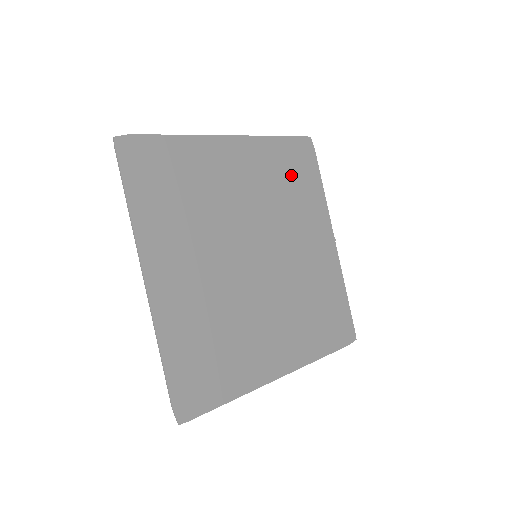
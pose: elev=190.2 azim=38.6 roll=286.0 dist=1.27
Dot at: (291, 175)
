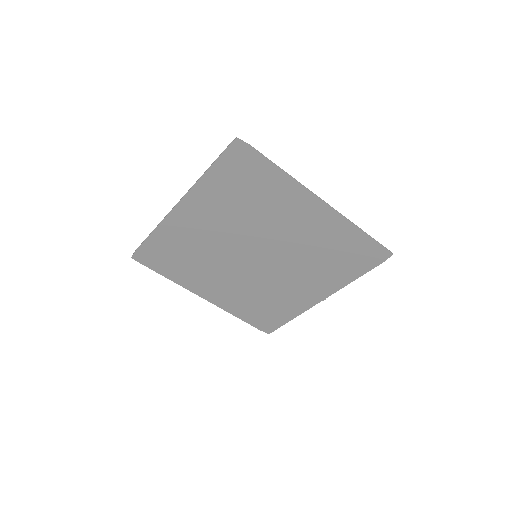
Dot at: (341, 254)
